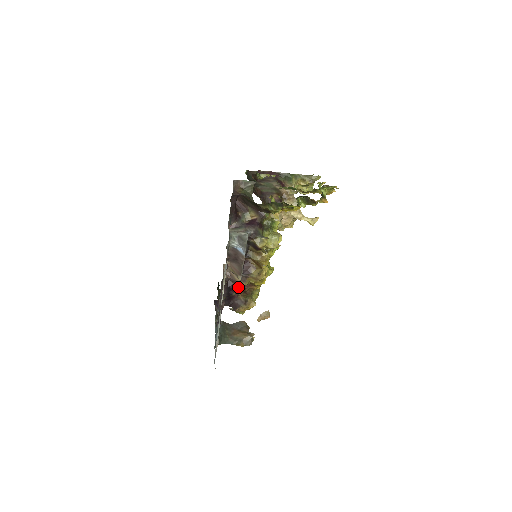
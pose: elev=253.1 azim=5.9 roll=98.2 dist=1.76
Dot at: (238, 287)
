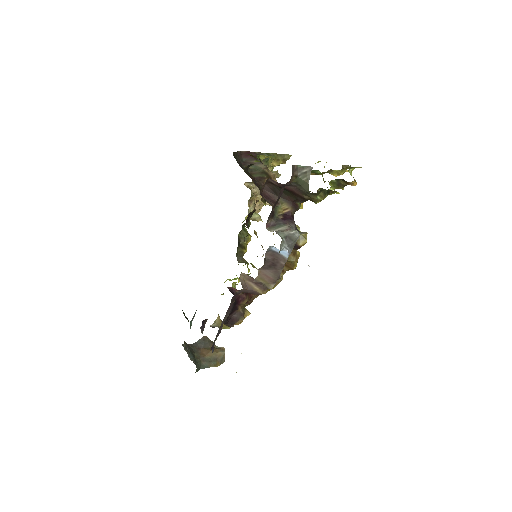
Dot at: (245, 298)
